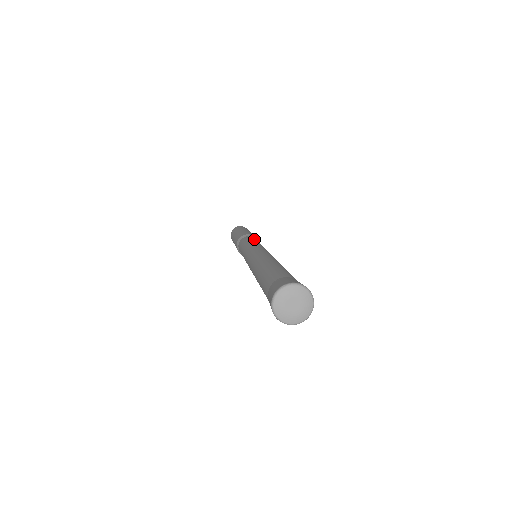
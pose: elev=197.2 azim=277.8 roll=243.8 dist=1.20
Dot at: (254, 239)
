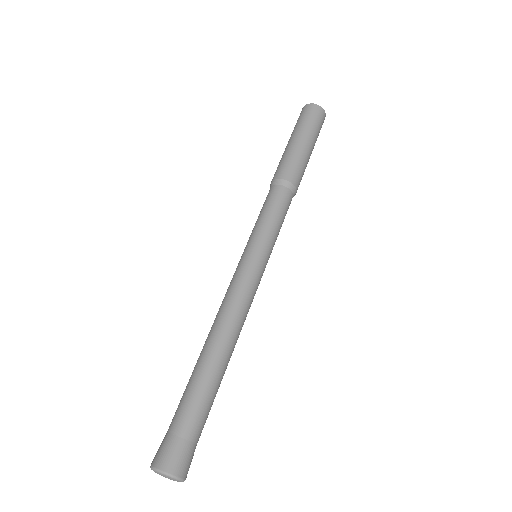
Dot at: (267, 206)
